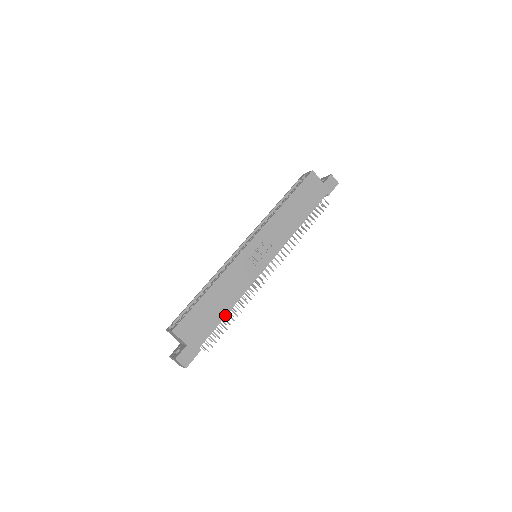
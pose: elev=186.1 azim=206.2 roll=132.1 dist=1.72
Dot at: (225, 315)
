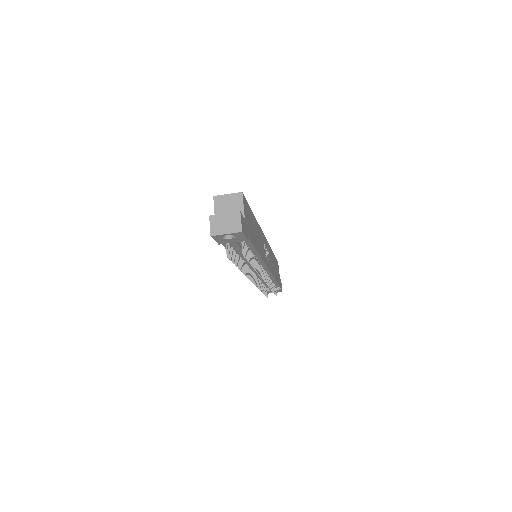
Dot at: (256, 249)
